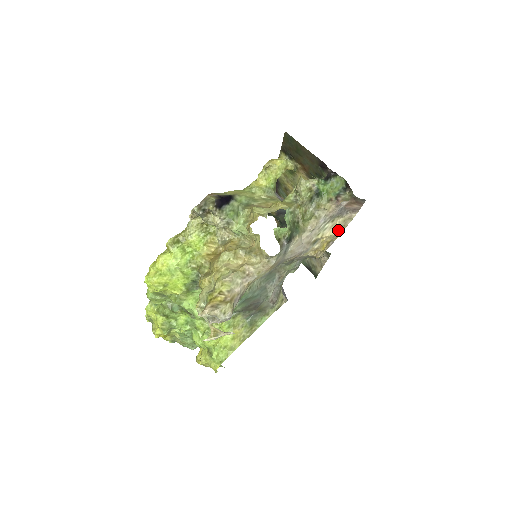
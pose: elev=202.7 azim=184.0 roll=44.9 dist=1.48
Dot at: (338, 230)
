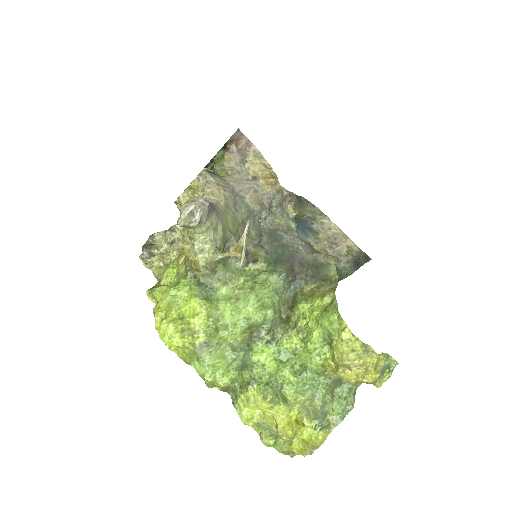
Dot at: (262, 164)
